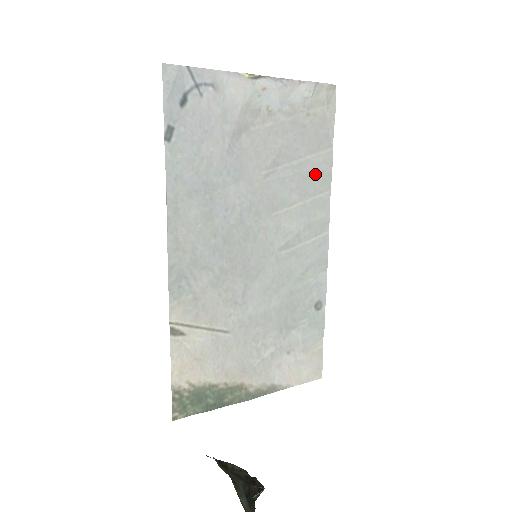
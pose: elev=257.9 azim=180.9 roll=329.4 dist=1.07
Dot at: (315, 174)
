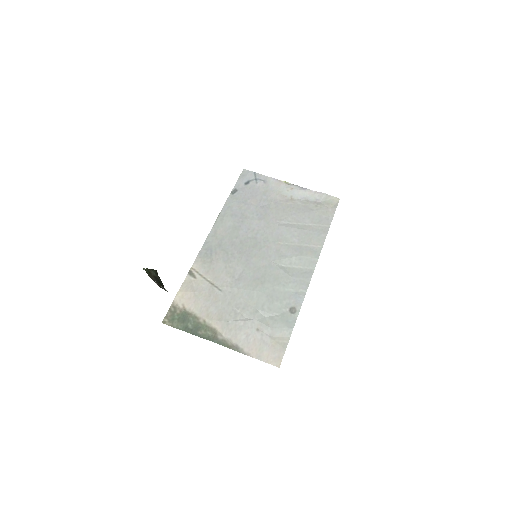
Dot at: (313, 234)
